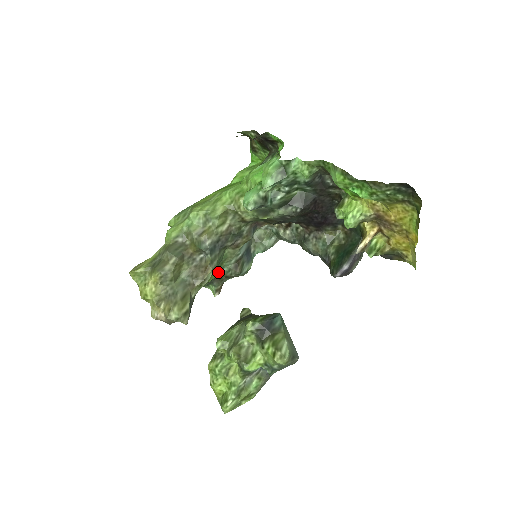
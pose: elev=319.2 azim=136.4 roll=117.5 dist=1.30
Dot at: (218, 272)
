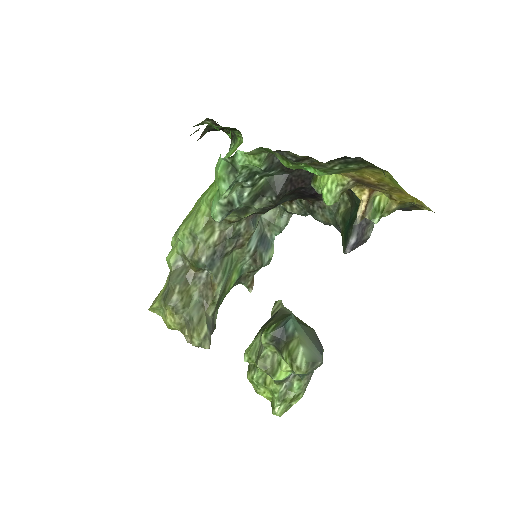
Dot at: (238, 273)
